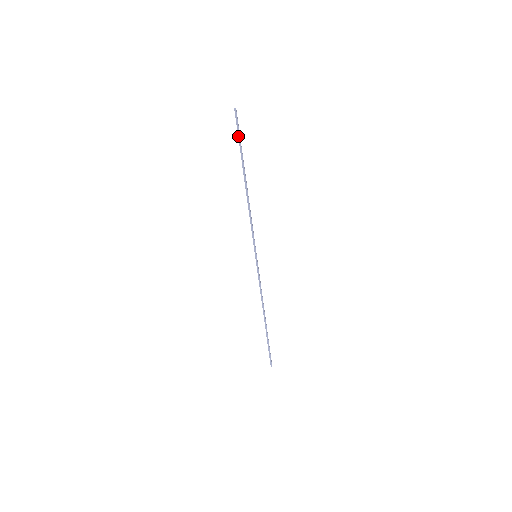
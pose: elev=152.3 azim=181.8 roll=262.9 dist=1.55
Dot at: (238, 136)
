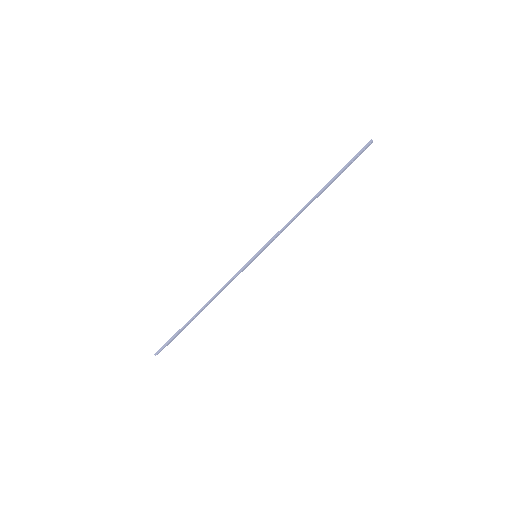
Dot at: (352, 159)
